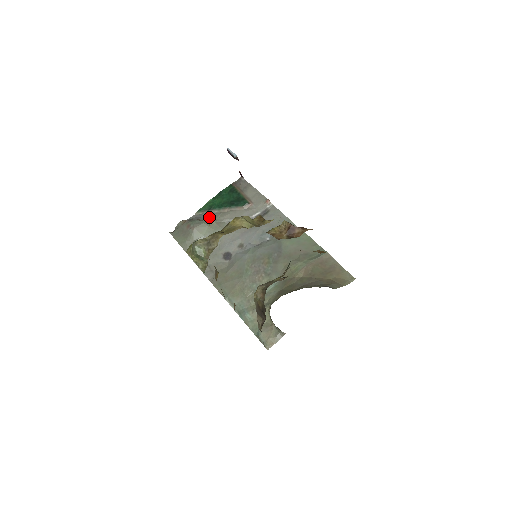
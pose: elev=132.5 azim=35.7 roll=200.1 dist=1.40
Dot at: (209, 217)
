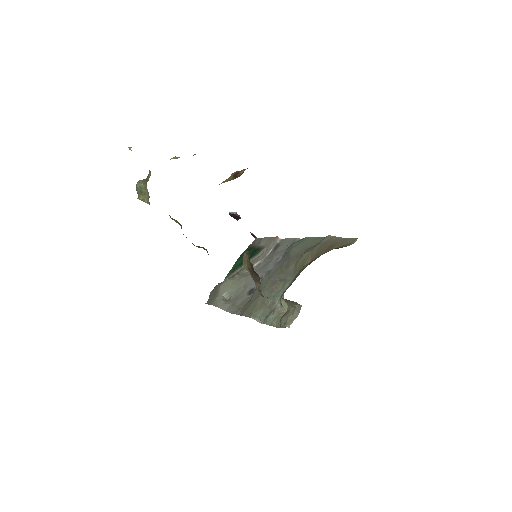
Dot at: occluded
